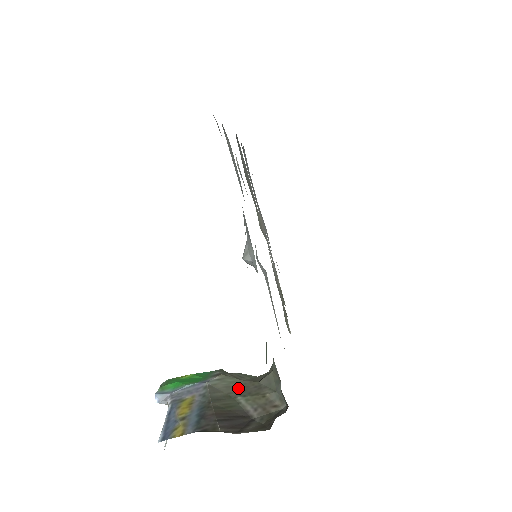
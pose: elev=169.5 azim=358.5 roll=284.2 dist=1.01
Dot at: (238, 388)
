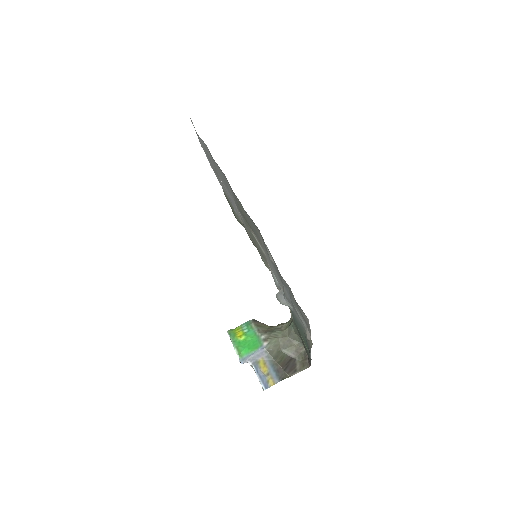
Dot at: (280, 344)
